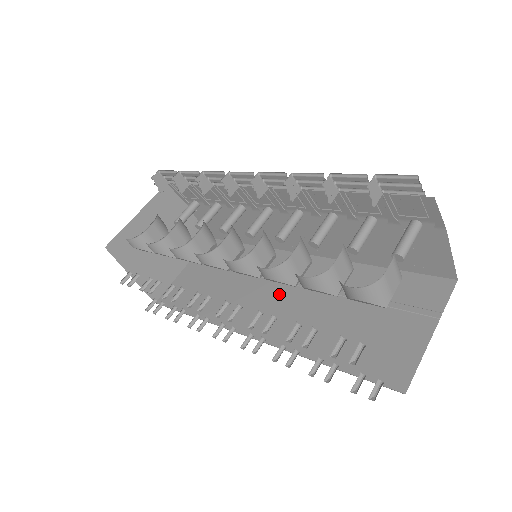
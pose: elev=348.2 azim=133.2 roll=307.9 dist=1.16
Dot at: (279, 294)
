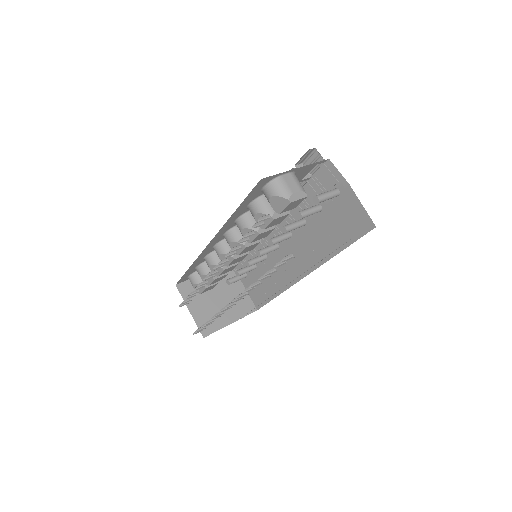
Dot at: occluded
